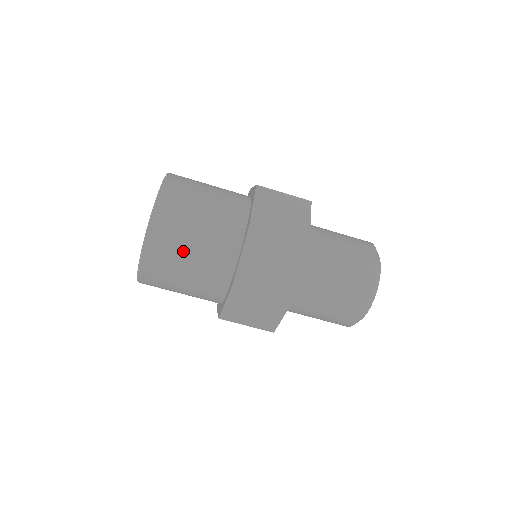
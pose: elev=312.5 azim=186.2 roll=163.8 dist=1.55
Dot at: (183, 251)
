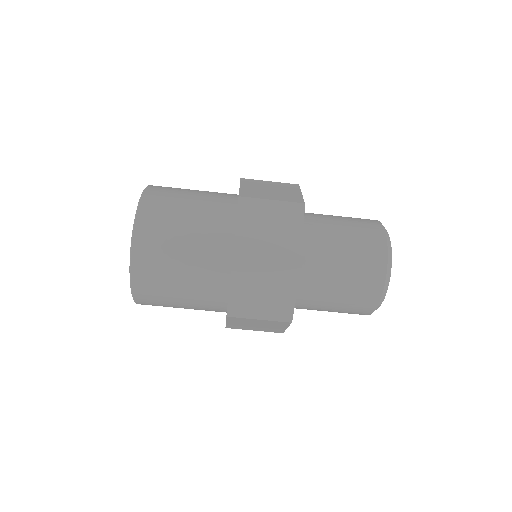
Dot at: (171, 287)
